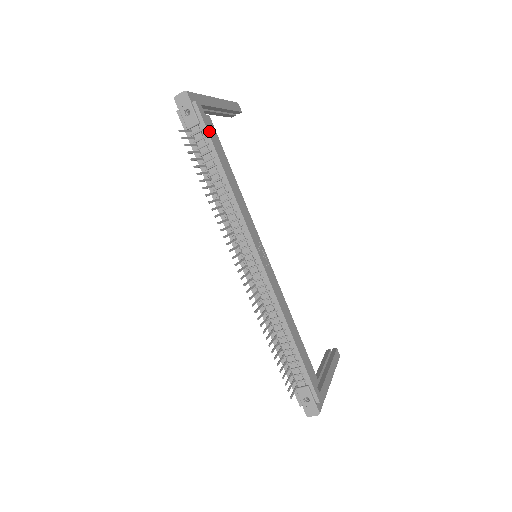
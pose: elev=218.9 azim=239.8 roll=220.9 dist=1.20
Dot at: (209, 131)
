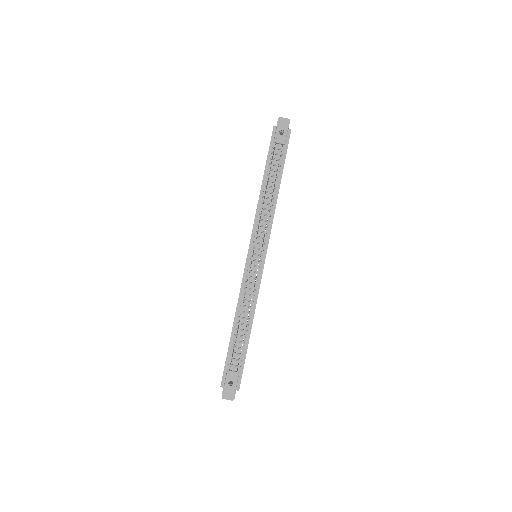
Dot at: occluded
